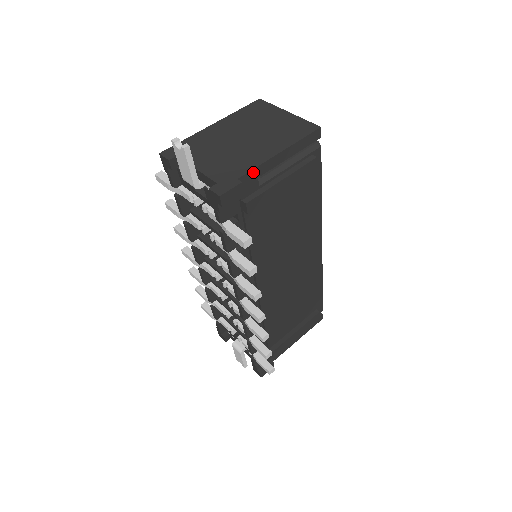
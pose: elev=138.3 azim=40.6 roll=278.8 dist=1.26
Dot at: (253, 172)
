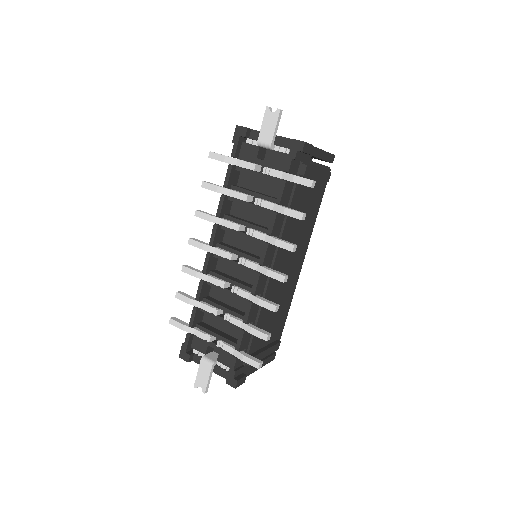
Dot at: (312, 148)
